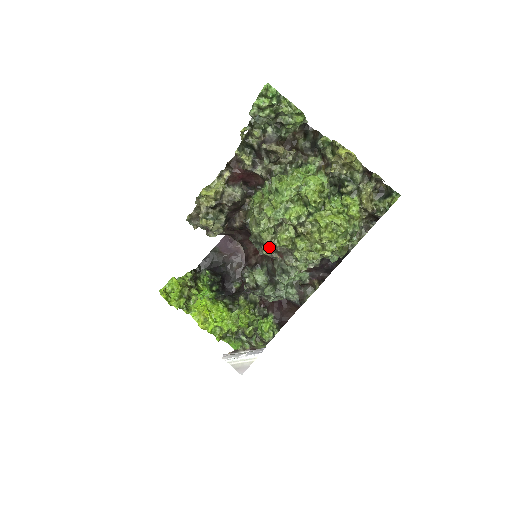
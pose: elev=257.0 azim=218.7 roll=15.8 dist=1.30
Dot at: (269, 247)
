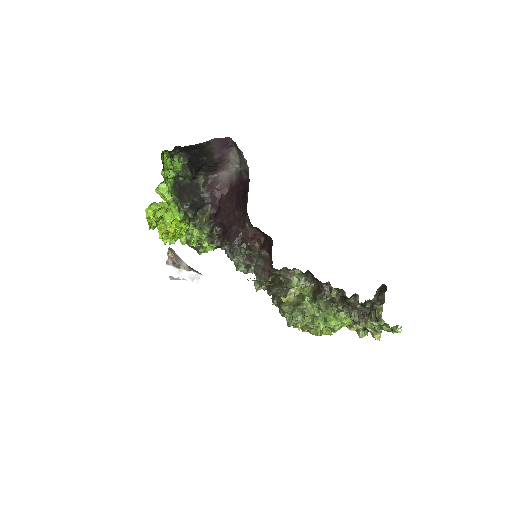
Dot at: occluded
